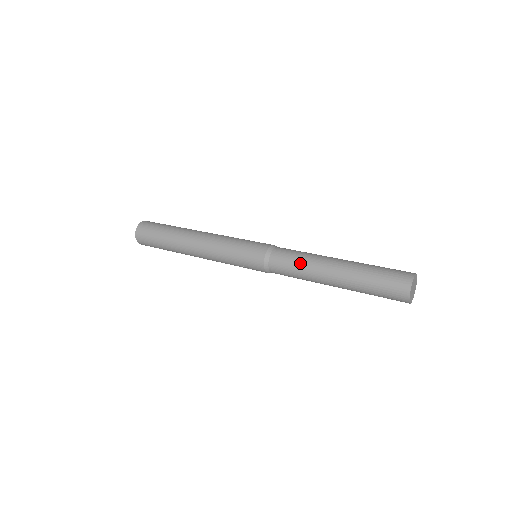
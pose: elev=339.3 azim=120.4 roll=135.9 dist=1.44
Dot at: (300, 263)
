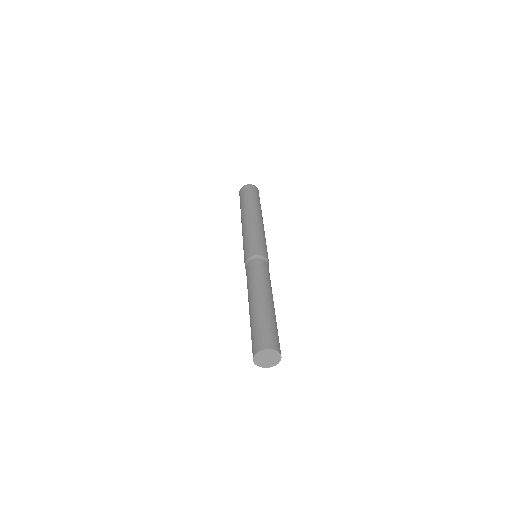
Dot at: (247, 285)
